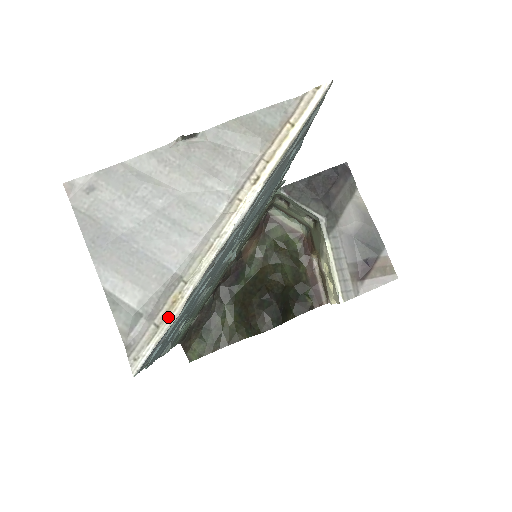
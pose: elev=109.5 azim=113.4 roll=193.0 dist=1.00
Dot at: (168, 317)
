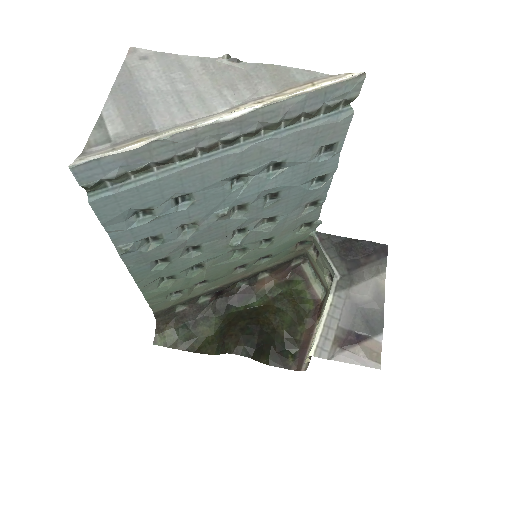
Dot at: (125, 146)
